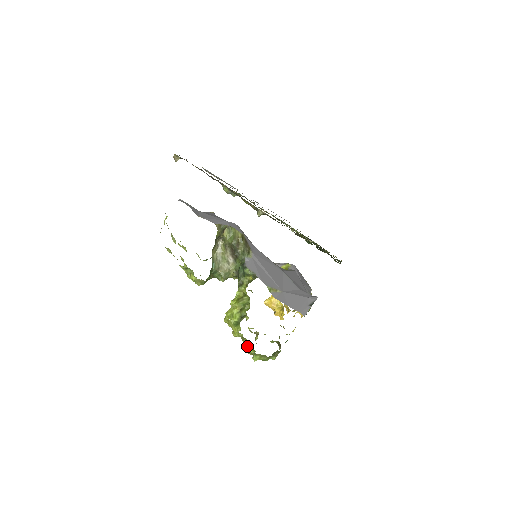
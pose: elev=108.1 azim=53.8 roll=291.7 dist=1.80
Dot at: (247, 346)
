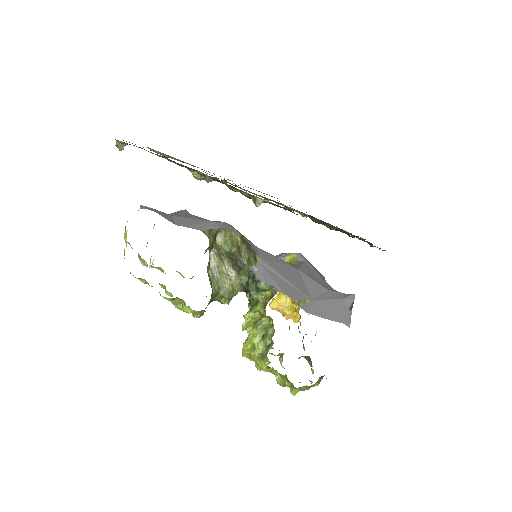
Dot at: (279, 379)
